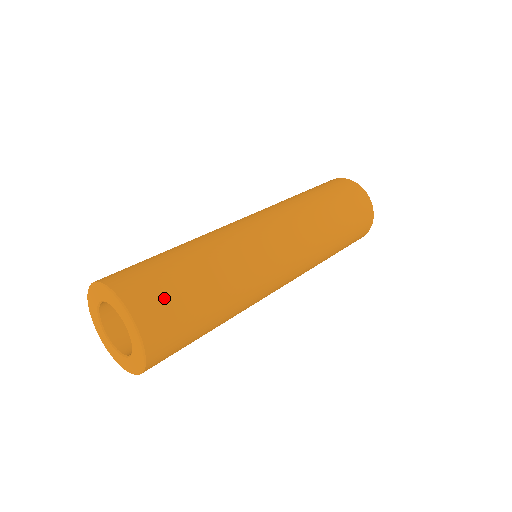
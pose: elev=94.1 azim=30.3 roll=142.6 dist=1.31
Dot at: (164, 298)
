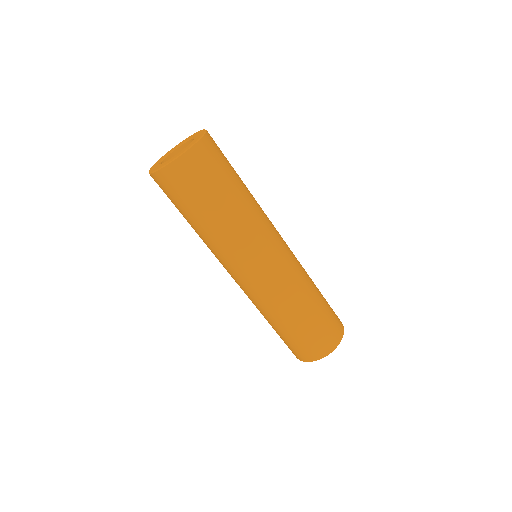
Dot at: (222, 153)
